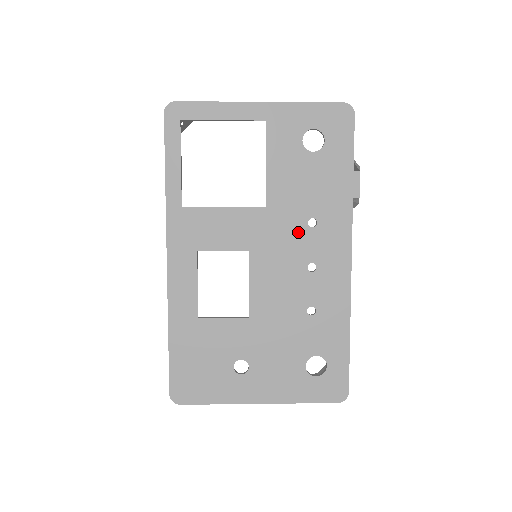
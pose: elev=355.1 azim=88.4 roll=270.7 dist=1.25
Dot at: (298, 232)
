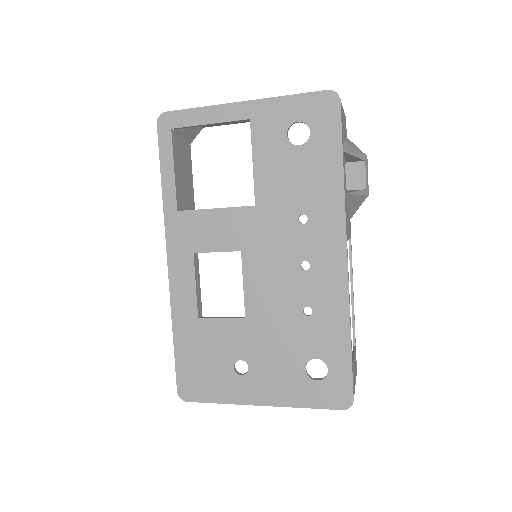
Dot at: (289, 230)
